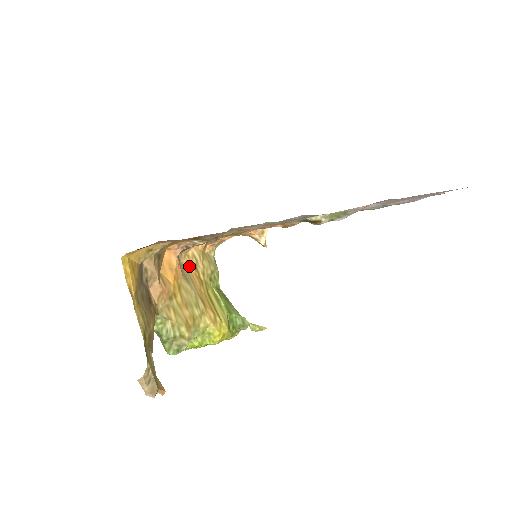
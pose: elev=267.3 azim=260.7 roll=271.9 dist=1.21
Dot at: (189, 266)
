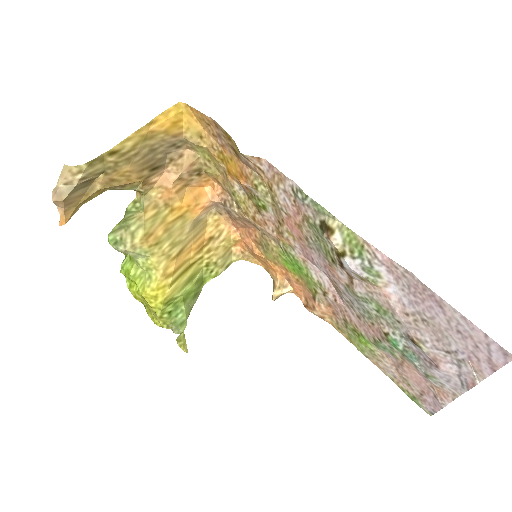
Dot at: (209, 230)
